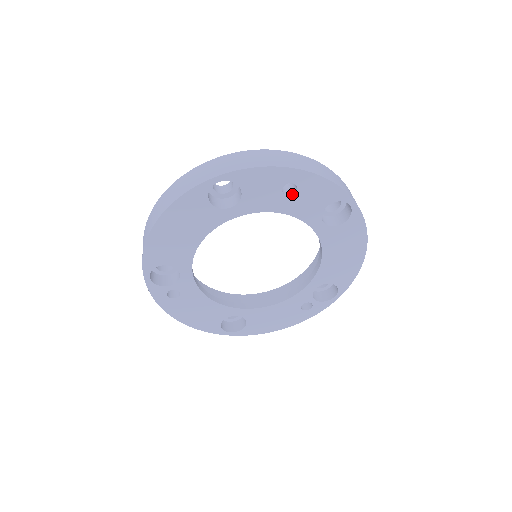
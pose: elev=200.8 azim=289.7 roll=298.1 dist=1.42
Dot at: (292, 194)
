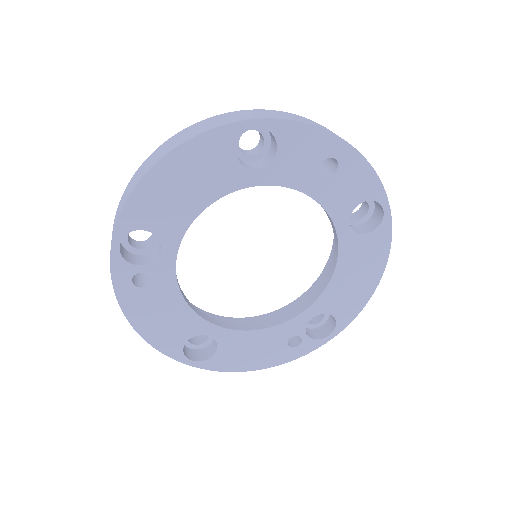
Dot at: (330, 174)
